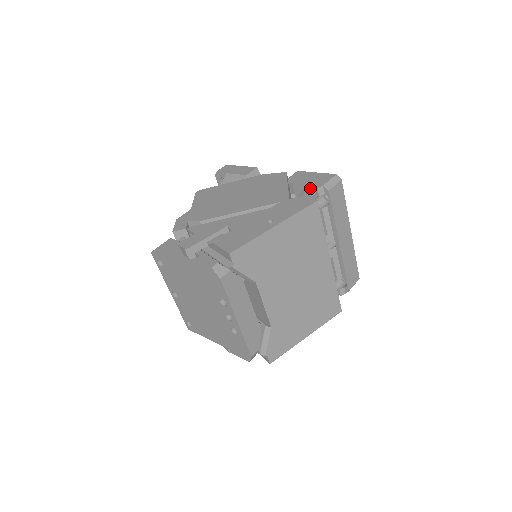
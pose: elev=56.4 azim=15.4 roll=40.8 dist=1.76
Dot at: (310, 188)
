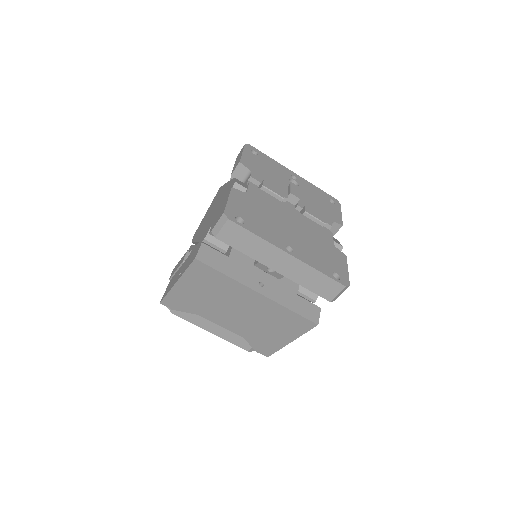
Dot at: occluded
